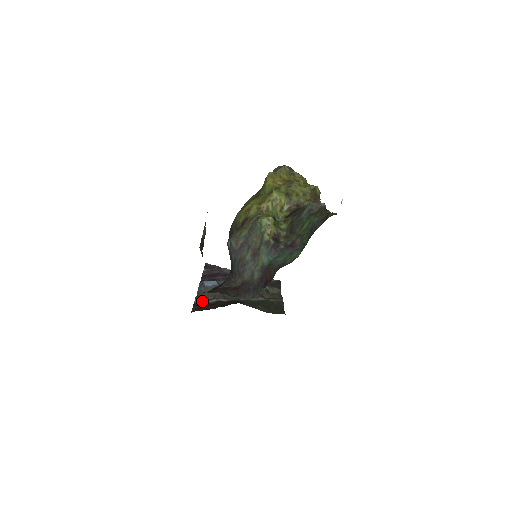
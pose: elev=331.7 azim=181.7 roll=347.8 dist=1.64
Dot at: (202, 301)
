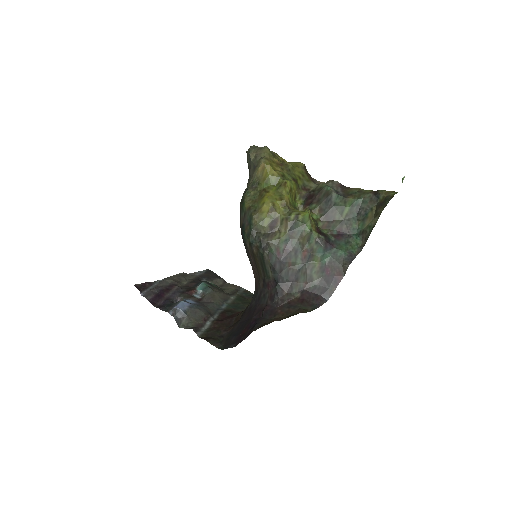
Dot at: (201, 331)
